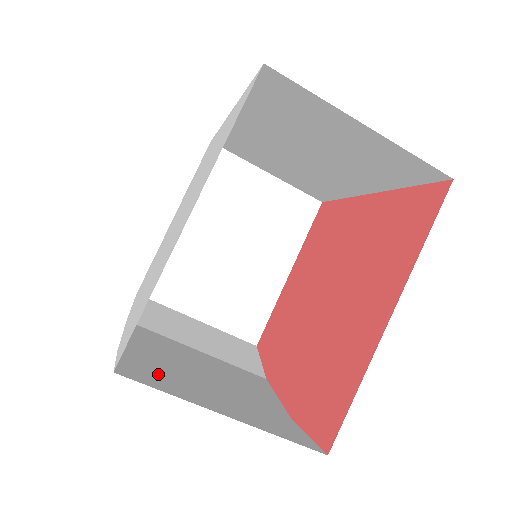
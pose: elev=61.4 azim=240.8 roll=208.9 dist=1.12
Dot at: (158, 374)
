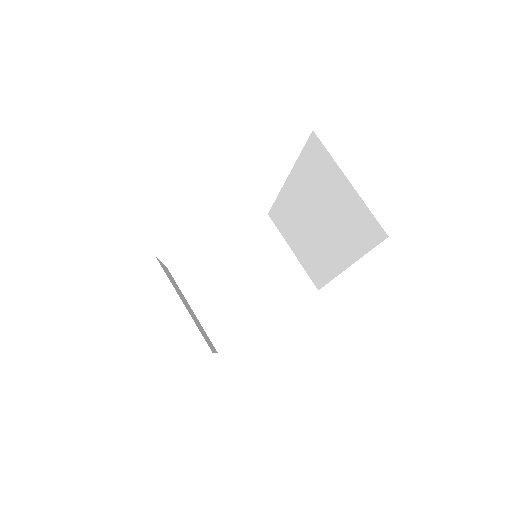
Dot at: occluded
